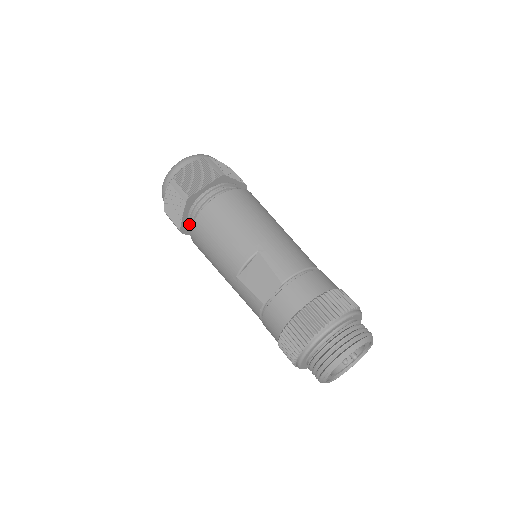
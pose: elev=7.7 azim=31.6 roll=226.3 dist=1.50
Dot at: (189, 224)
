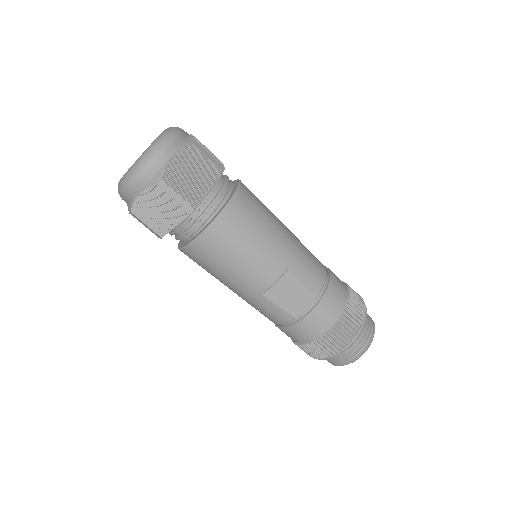
Dot at: (178, 231)
